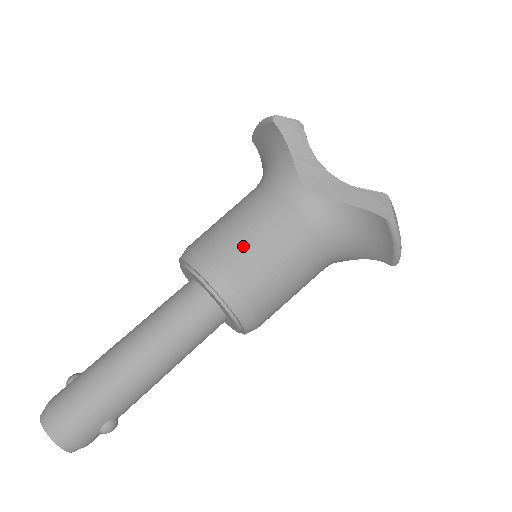
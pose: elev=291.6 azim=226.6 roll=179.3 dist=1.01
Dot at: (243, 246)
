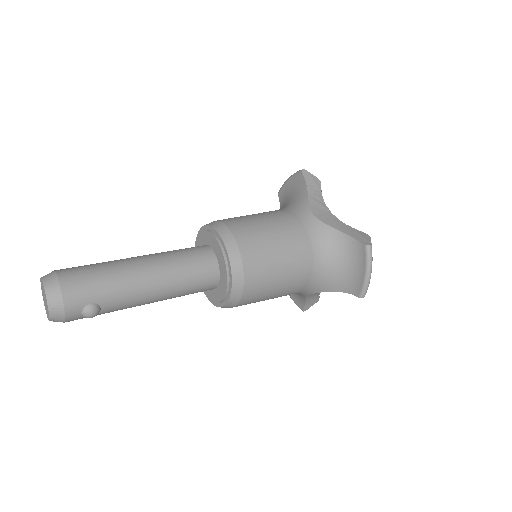
Dot at: (255, 227)
